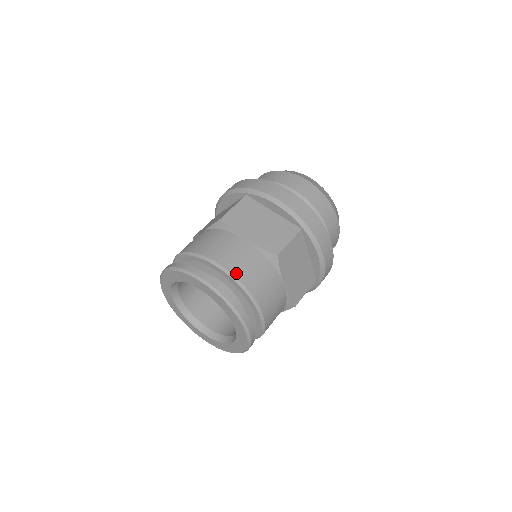
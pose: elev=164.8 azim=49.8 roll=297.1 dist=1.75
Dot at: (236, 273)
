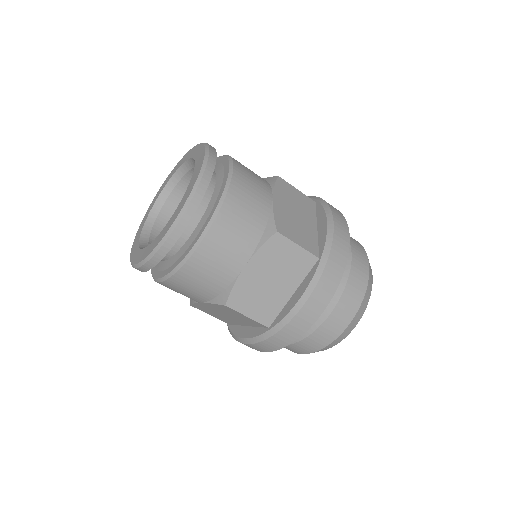
Dot at: occluded
